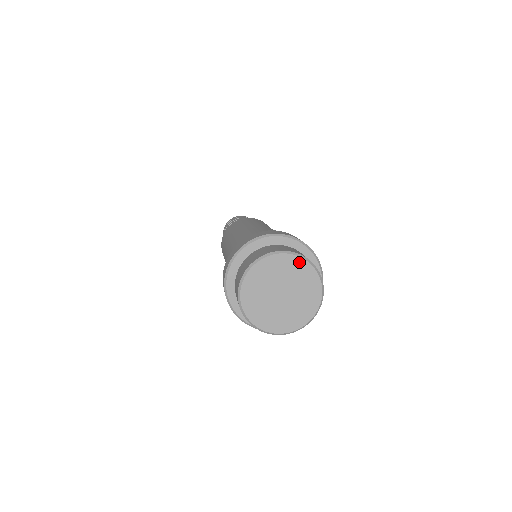
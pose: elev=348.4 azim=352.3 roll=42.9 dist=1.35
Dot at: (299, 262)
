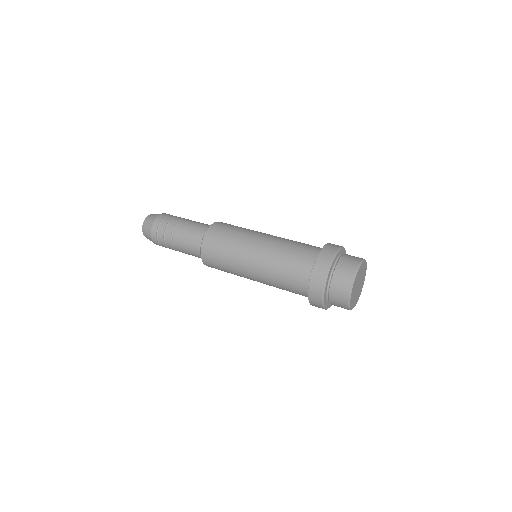
Dot at: (366, 268)
